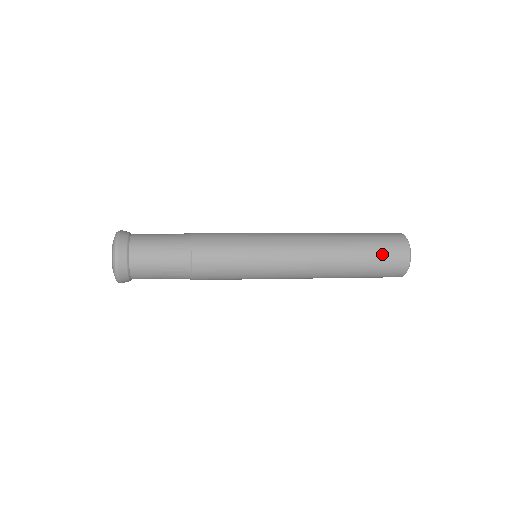
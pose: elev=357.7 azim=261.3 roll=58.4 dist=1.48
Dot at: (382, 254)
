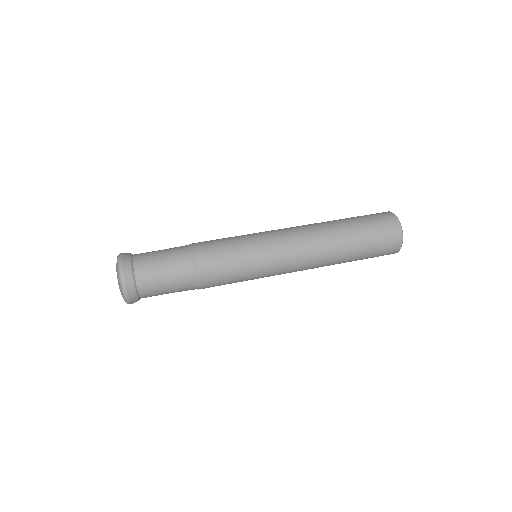
Dot at: (375, 232)
